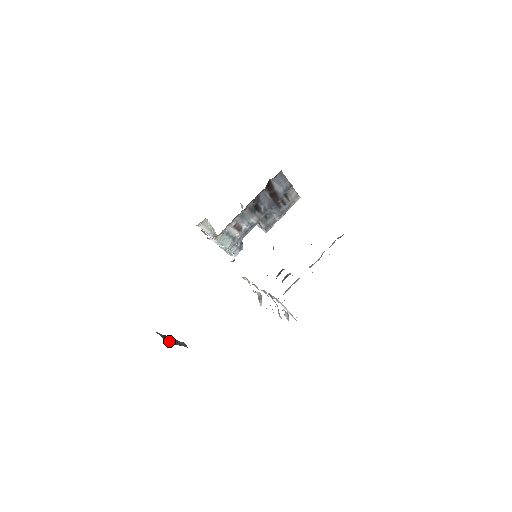
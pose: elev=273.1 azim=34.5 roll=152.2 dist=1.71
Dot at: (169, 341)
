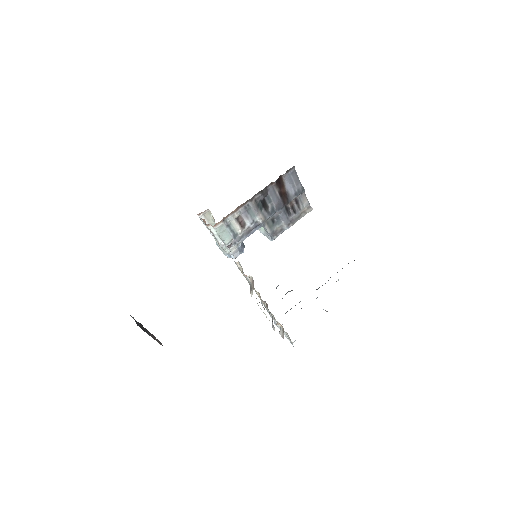
Dot at: (142, 328)
